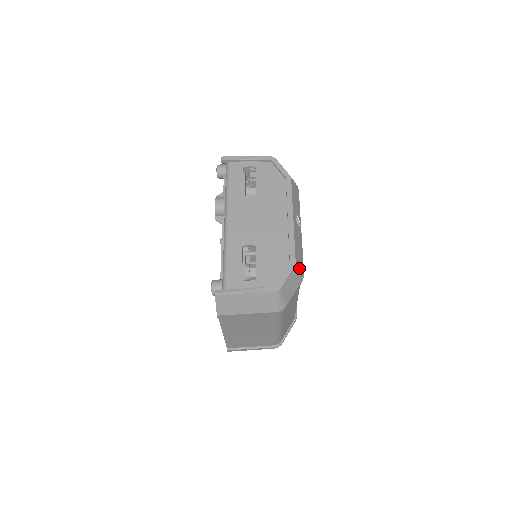
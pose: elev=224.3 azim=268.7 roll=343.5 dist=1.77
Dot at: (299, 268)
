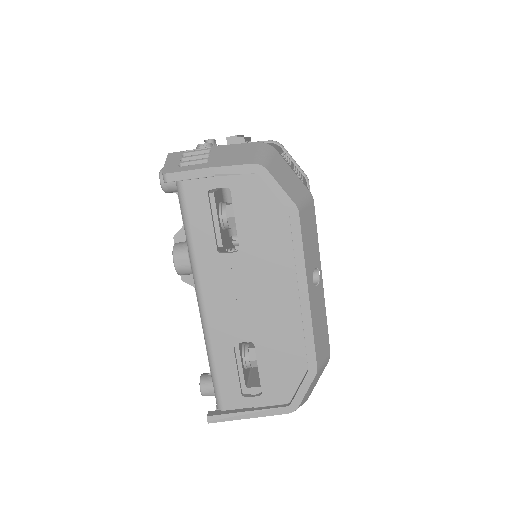
Dot at: (323, 362)
